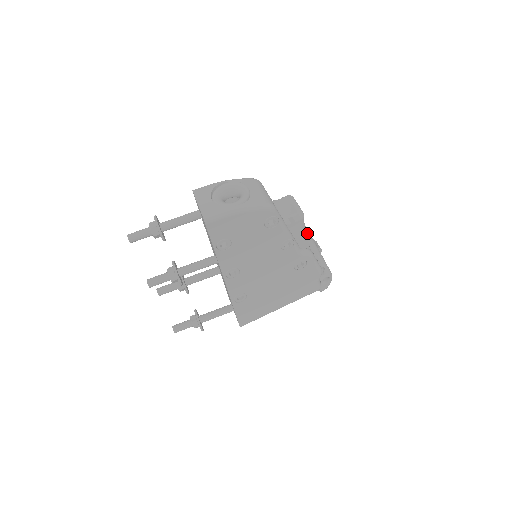
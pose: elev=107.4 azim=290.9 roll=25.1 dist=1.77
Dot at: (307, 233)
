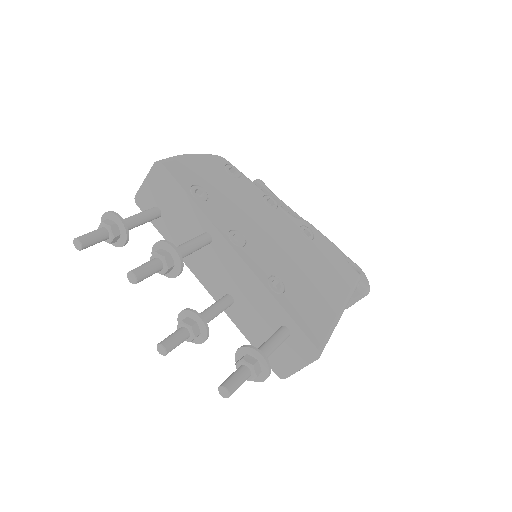
Dot at: (282, 201)
